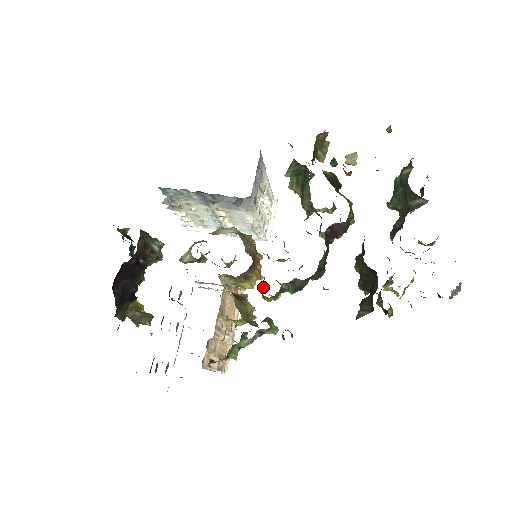
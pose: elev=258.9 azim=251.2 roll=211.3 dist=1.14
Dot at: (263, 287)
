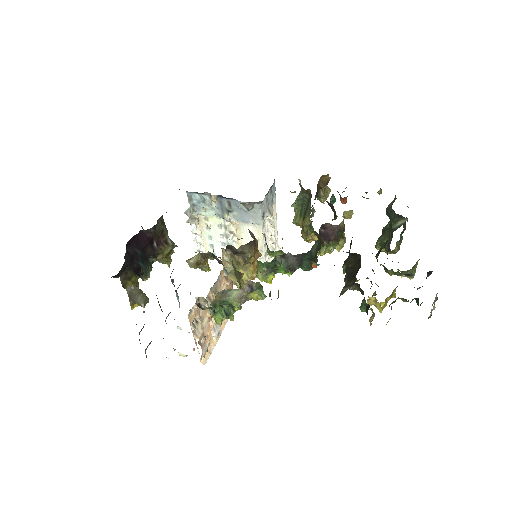
Dot at: occluded
